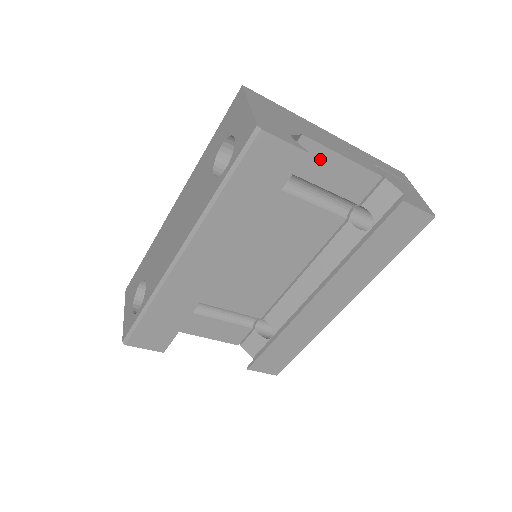
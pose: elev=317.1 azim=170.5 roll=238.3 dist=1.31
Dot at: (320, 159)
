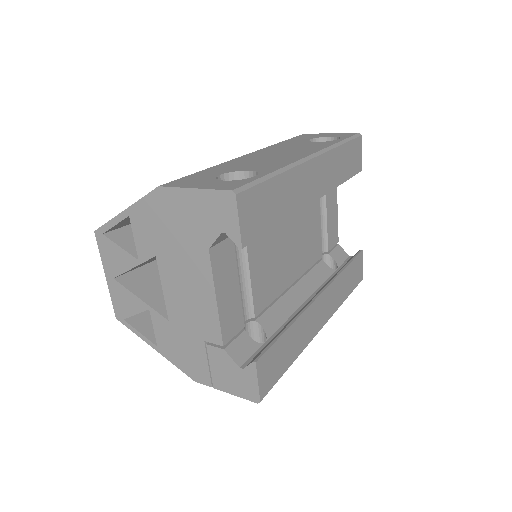
Dot at: (333, 198)
